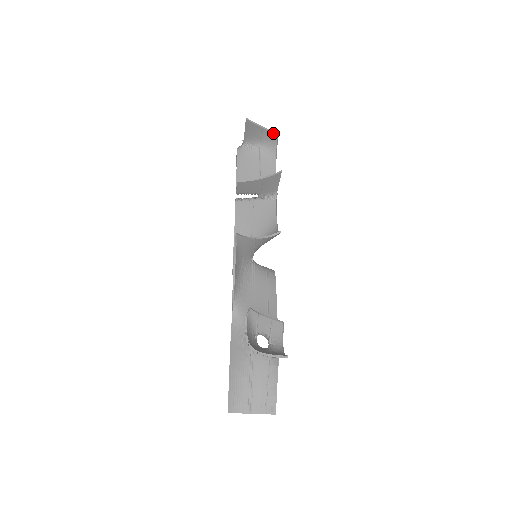
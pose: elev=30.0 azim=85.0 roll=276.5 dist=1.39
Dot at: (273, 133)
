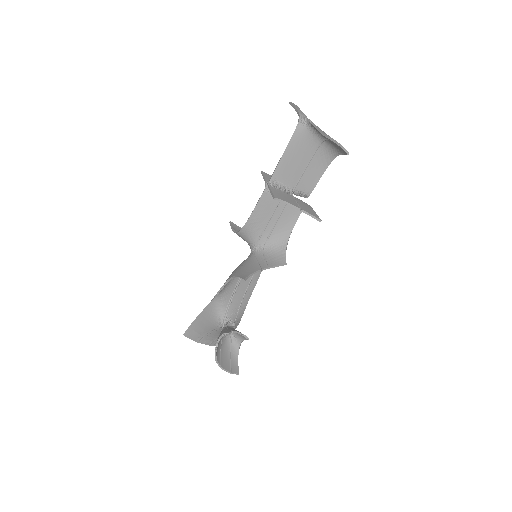
Dot at: (344, 150)
